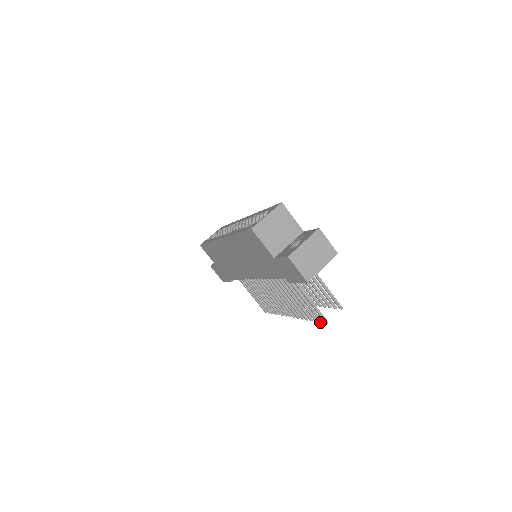
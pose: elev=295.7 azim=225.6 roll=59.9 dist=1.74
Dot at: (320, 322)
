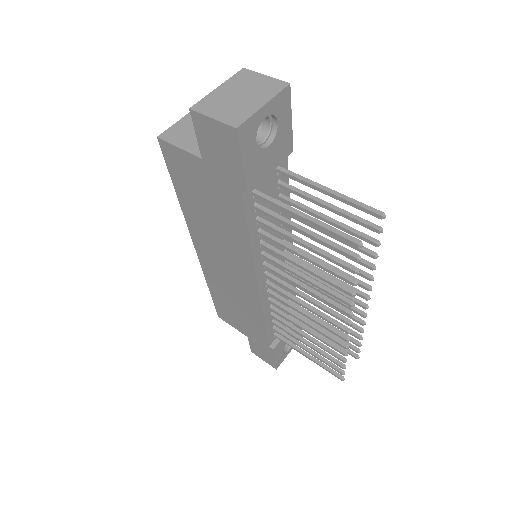
Dot at: (355, 260)
